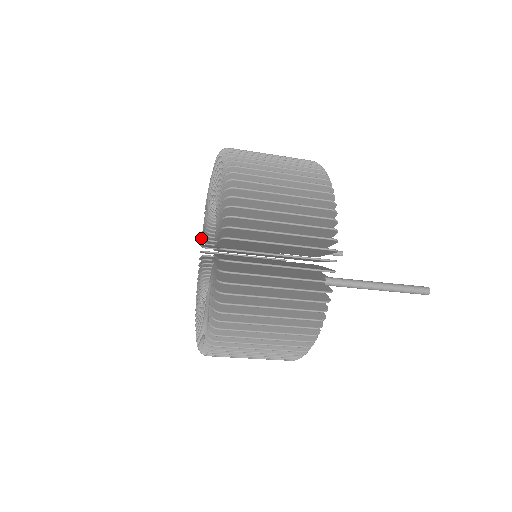
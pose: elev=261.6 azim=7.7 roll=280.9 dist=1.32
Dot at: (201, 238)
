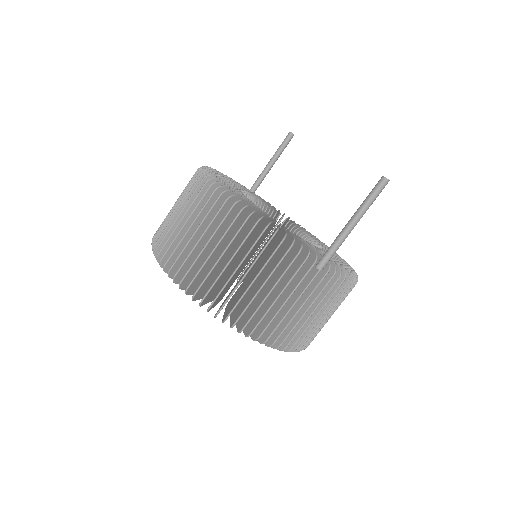
Dot at: occluded
